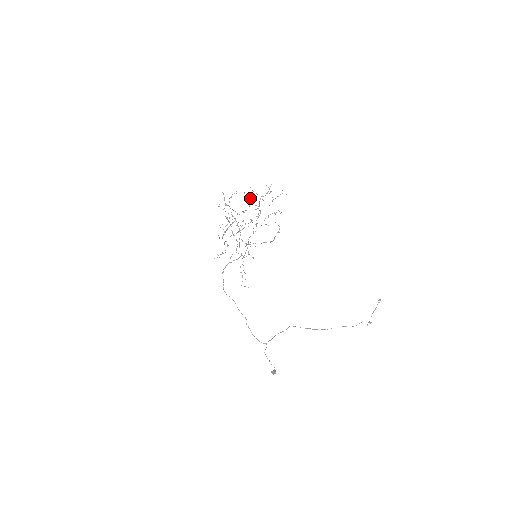
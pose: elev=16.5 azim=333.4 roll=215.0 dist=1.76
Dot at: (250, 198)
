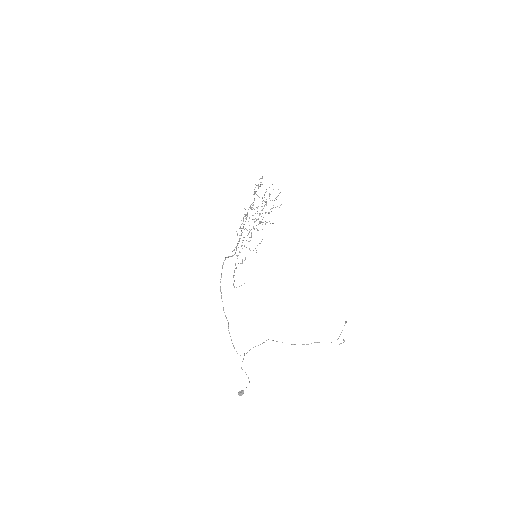
Dot at: occluded
